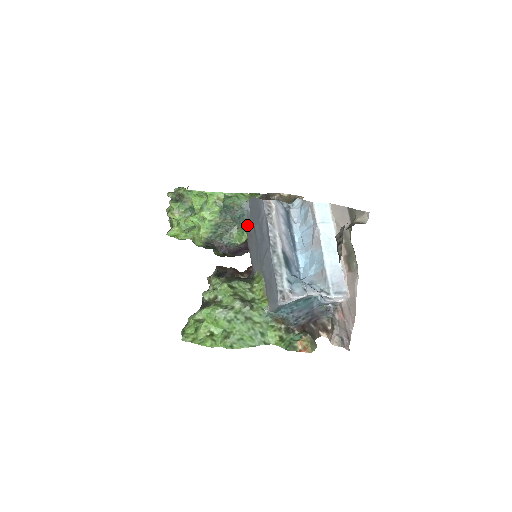
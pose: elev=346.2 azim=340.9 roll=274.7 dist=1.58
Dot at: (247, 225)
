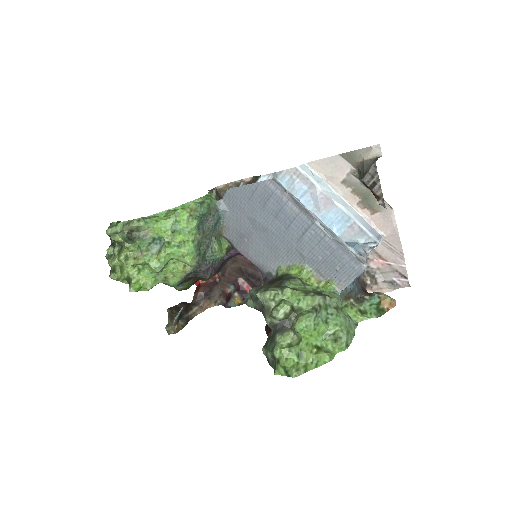
Dot at: (227, 228)
